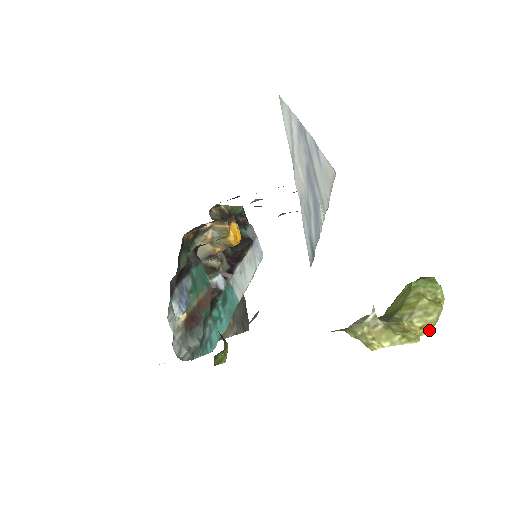
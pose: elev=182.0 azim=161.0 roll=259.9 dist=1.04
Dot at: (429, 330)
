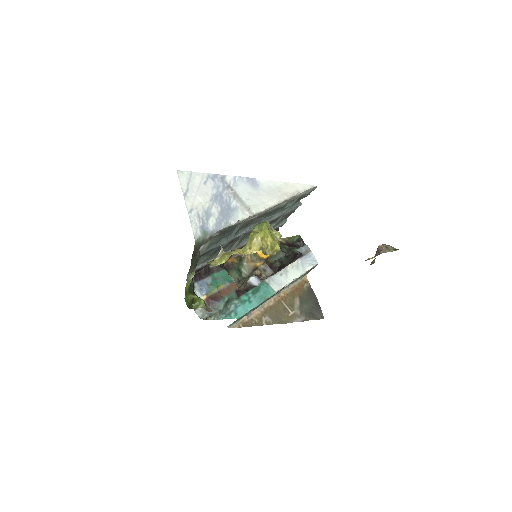
Dot at: (257, 249)
